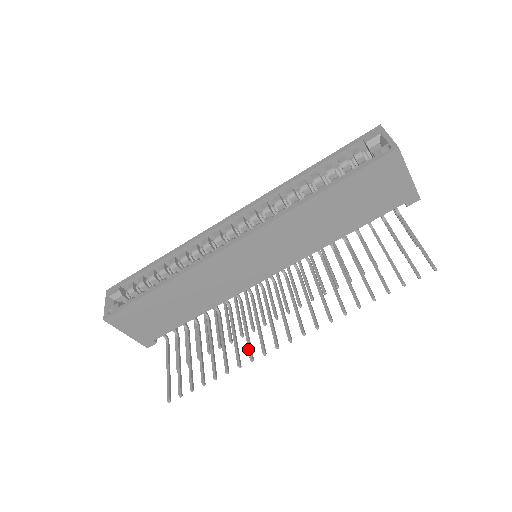
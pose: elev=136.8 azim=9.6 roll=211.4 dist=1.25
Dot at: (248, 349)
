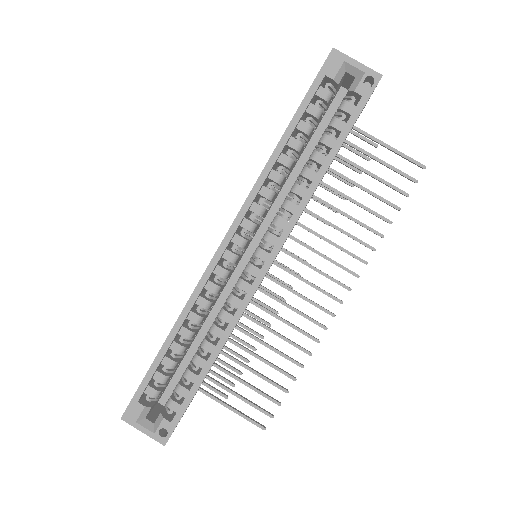
Dot at: occluded
